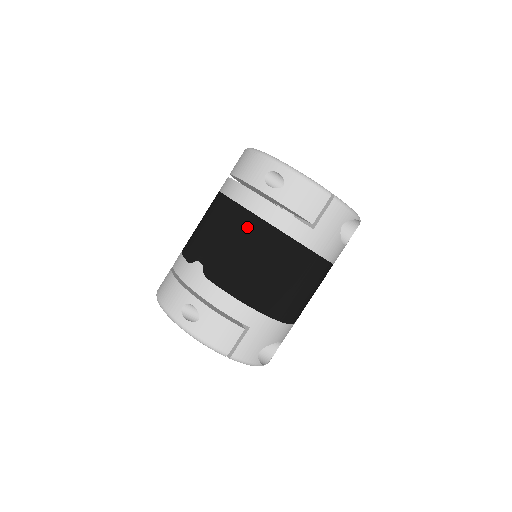
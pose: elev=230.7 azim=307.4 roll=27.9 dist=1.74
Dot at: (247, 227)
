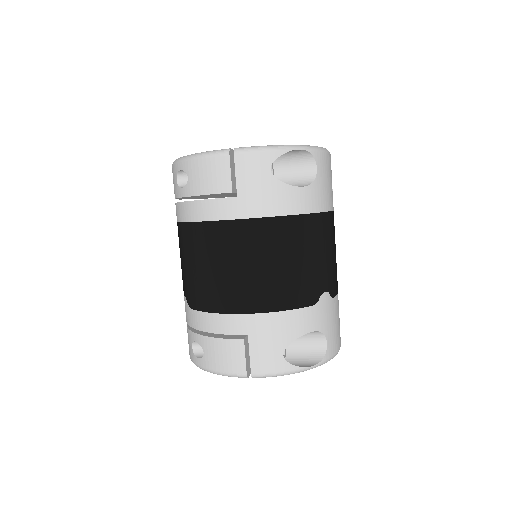
Dot at: (188, 239)
